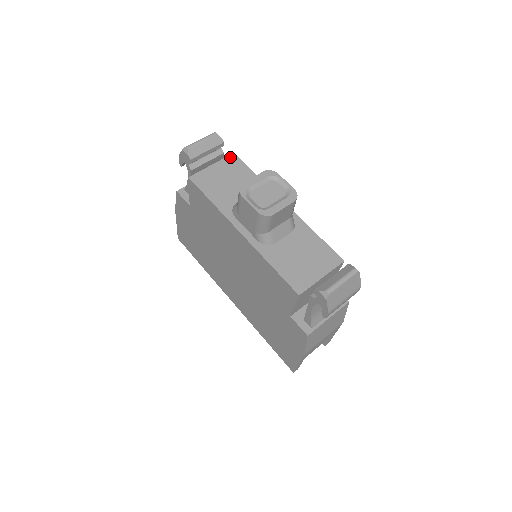
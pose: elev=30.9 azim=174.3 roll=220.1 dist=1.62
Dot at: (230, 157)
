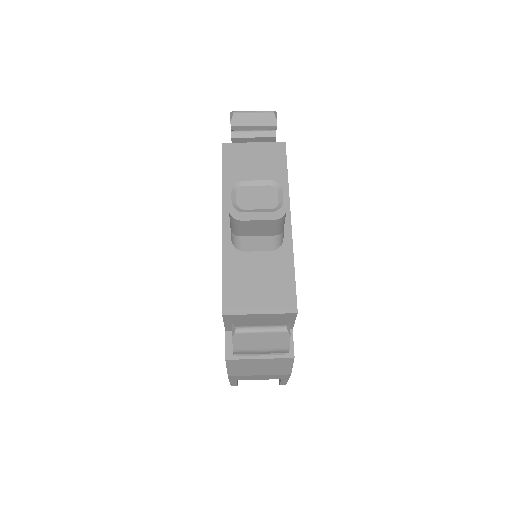
Dot at: (278, 144)
